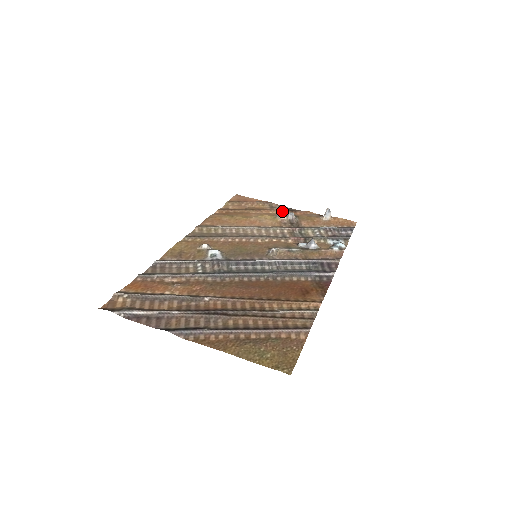
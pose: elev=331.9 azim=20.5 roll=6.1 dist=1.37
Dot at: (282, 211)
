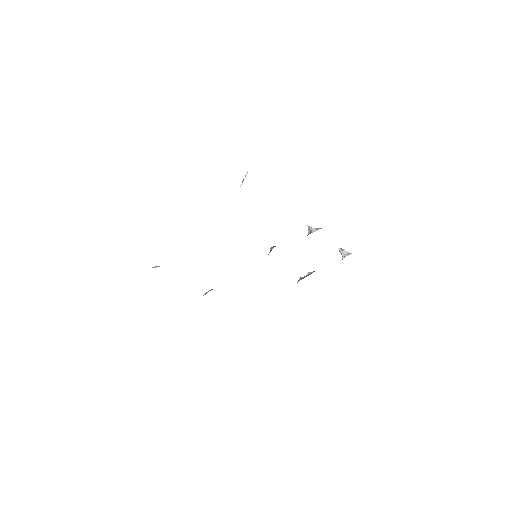
Dot at: occluded
